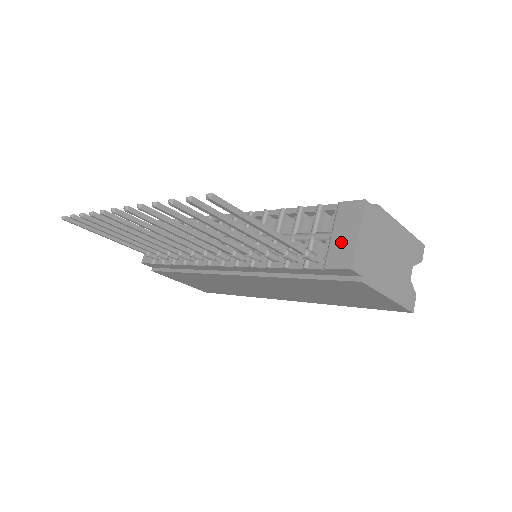
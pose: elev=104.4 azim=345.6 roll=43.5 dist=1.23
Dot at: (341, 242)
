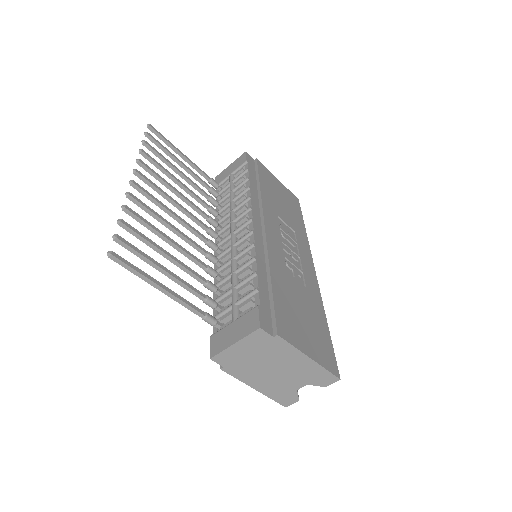
Dot at: (228, 334)
